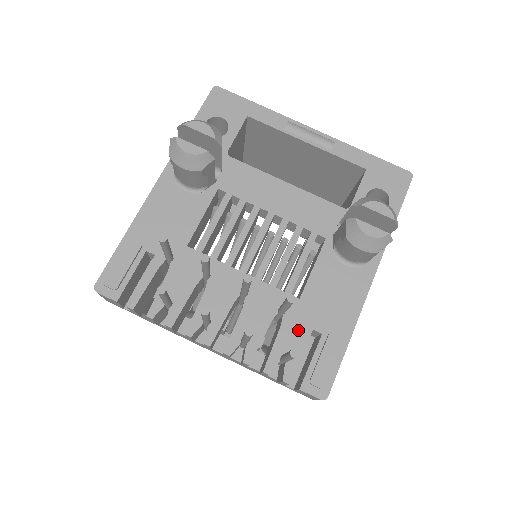
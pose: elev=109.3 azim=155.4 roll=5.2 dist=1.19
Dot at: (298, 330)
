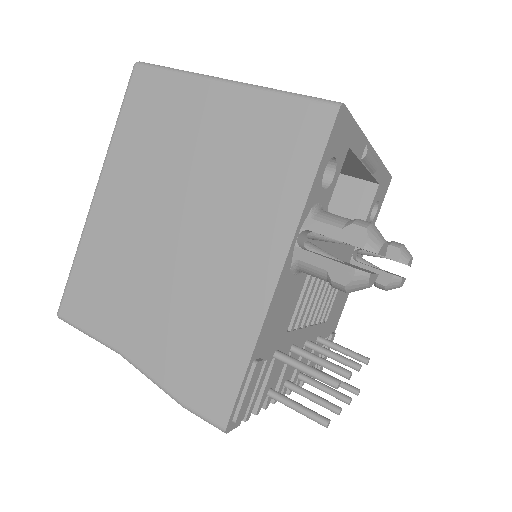
Dot at: (320, 345)
